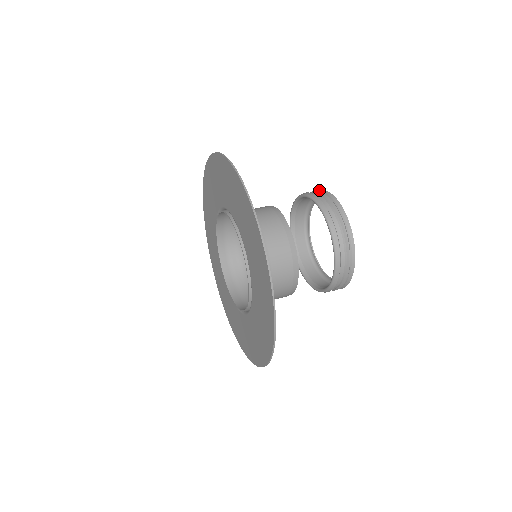
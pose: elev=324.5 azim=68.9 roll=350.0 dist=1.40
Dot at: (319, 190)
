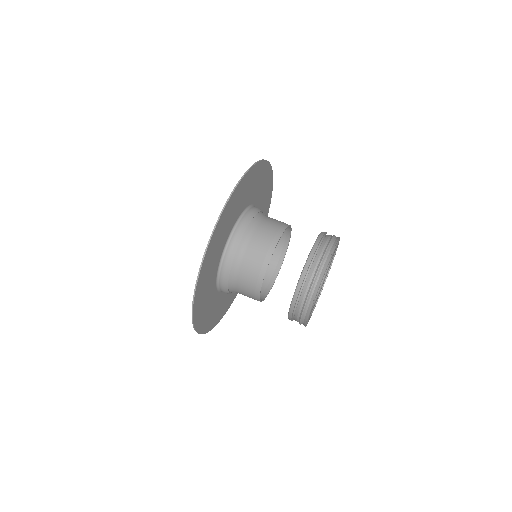
Dot at: occluded
